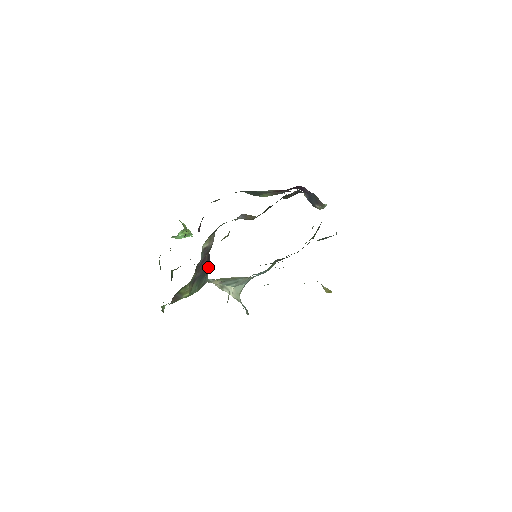
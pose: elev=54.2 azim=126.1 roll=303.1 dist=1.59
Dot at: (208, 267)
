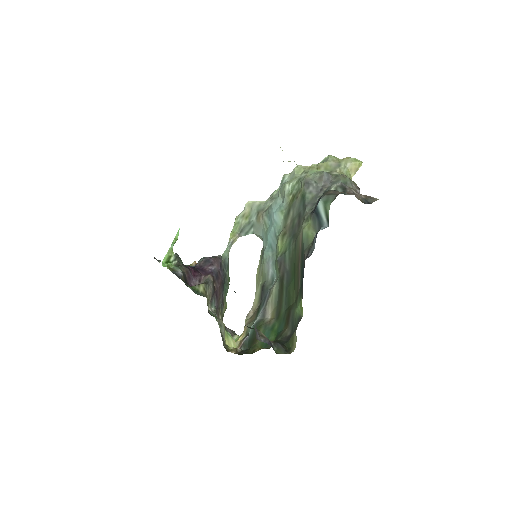
Dot at: (221, 264)
